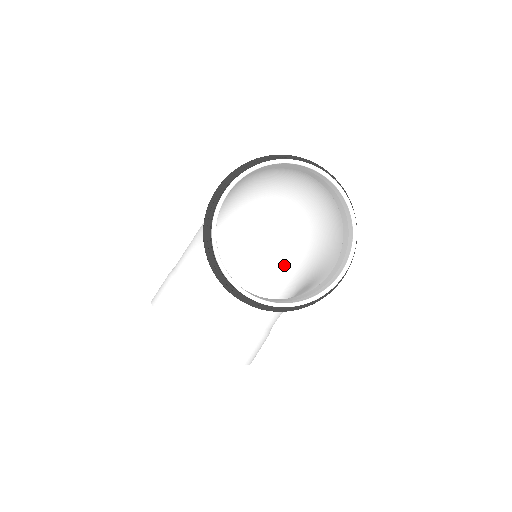
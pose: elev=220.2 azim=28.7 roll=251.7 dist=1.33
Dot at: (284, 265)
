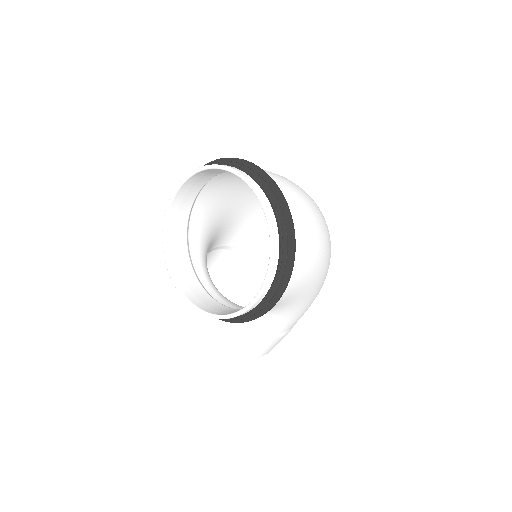
Dot at: occluded
